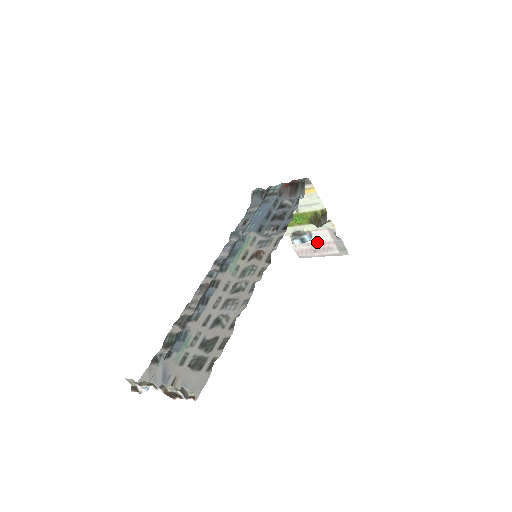
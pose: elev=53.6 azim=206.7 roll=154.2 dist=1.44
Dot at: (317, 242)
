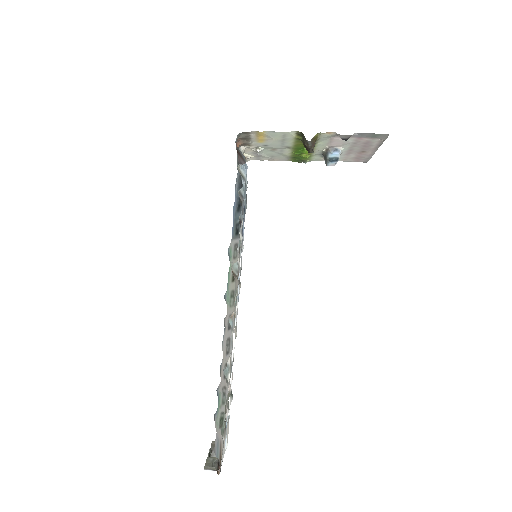
Dot at: (349, 147)
